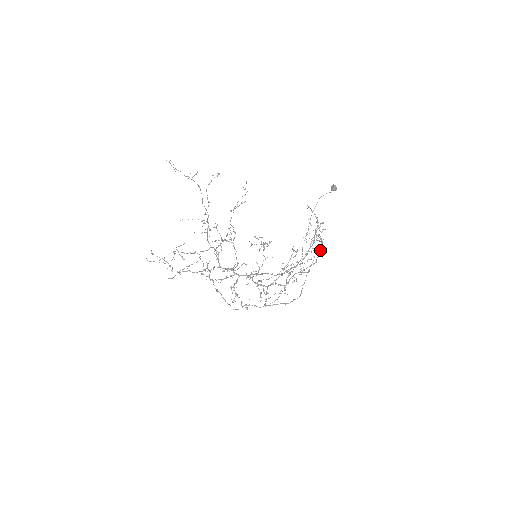
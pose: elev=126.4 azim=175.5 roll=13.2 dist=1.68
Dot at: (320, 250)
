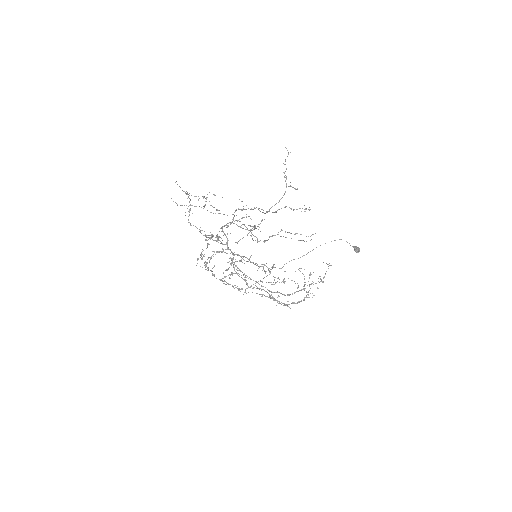
Dot at: (299, 301)
